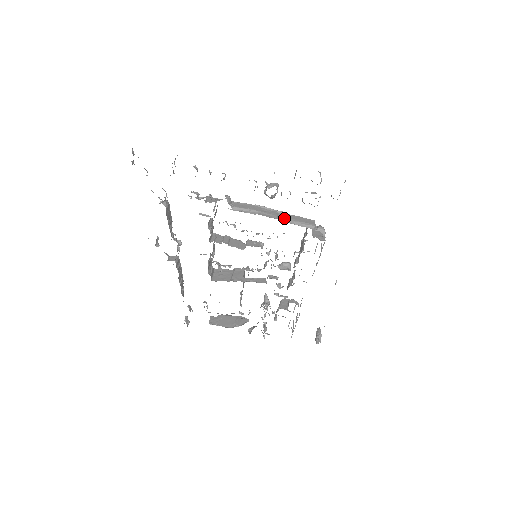
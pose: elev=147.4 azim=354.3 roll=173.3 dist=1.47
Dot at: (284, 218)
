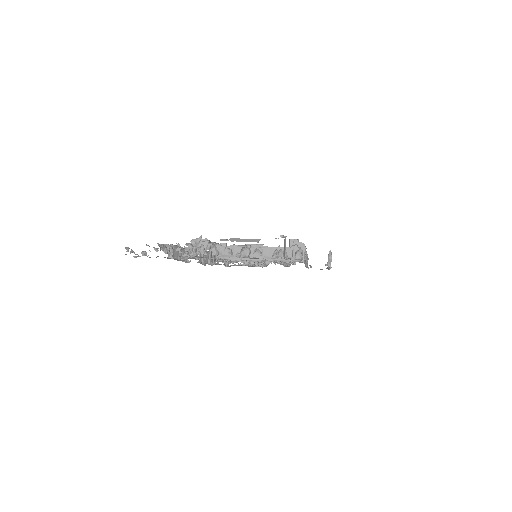
Dot at: (265, 256)
